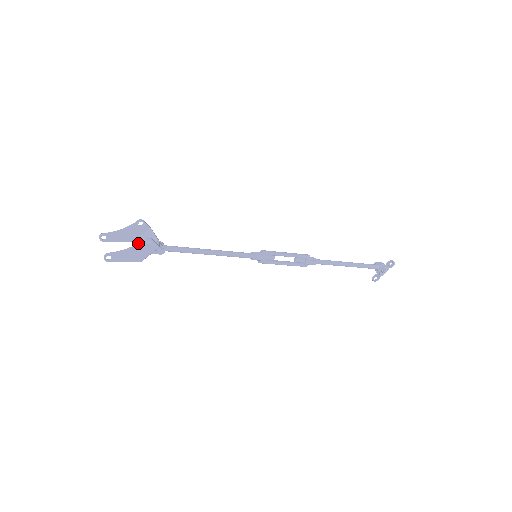
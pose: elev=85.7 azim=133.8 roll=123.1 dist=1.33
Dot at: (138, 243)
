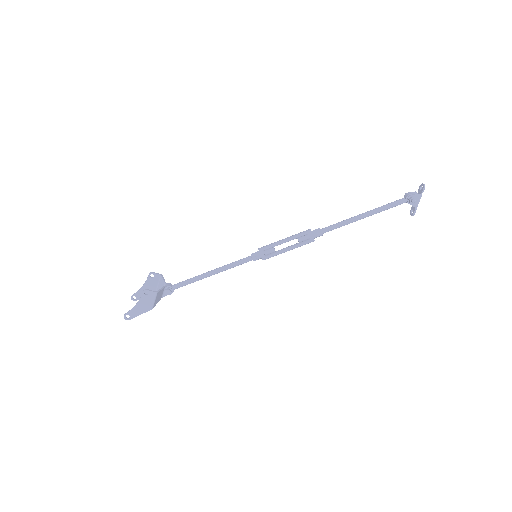
Dot at: (140, 297)
